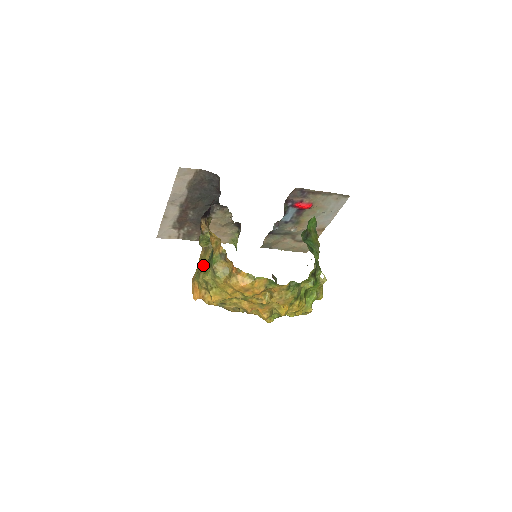
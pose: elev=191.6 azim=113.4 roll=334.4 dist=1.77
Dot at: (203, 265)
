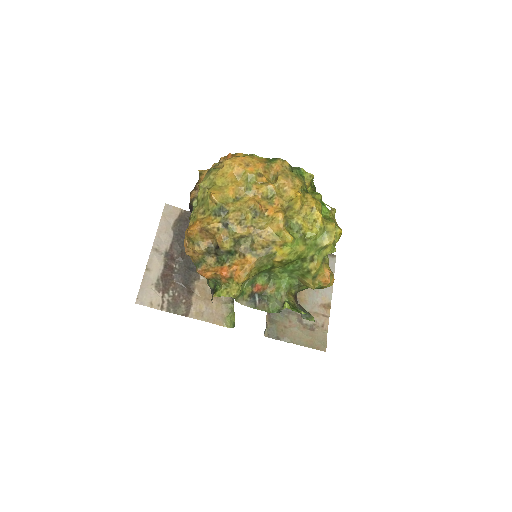
Dot at: occluded
